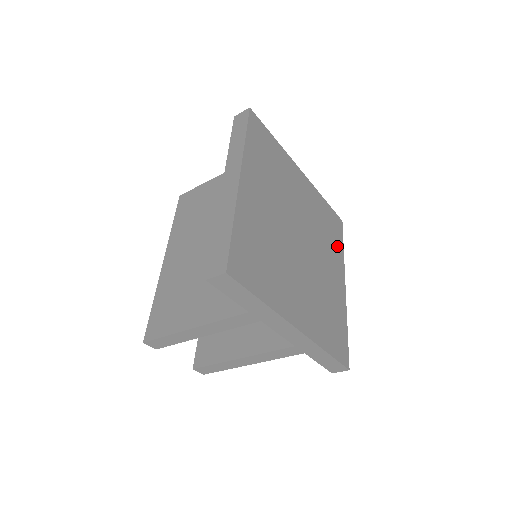
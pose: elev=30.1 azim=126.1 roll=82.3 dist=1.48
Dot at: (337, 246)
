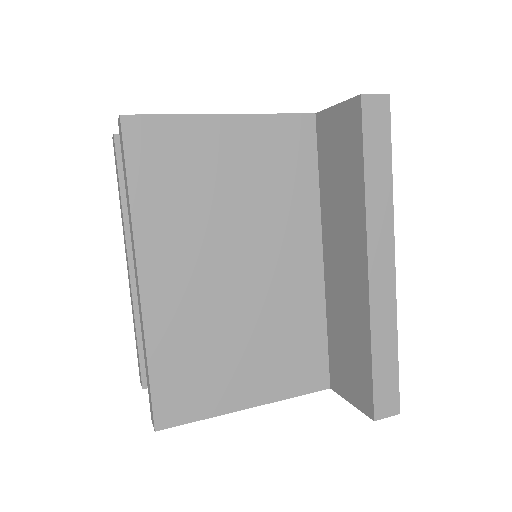
Dot at: occluded
